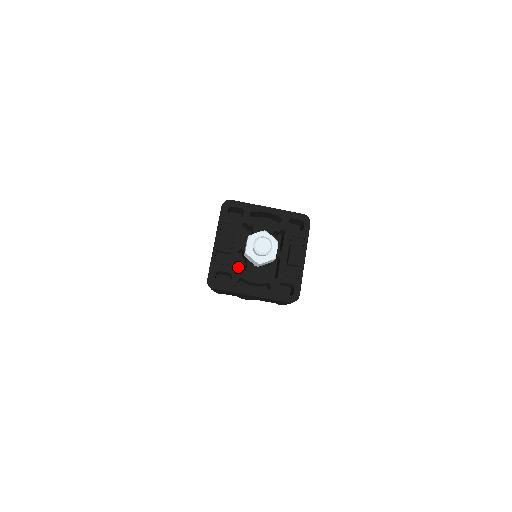
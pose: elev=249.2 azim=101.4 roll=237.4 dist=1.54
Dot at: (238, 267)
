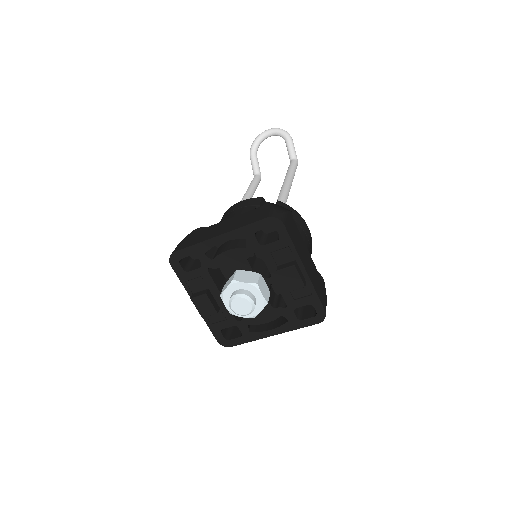
Dot at: occluded
